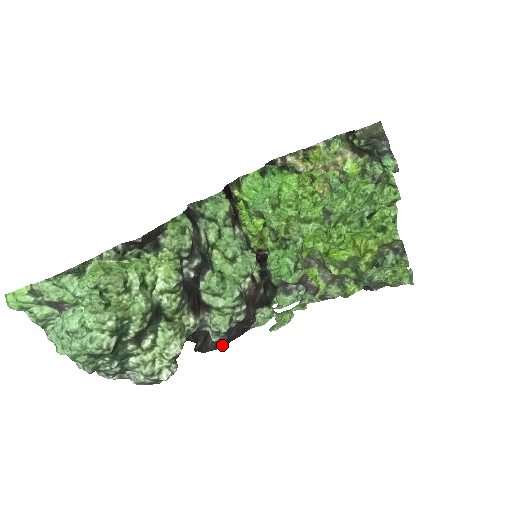
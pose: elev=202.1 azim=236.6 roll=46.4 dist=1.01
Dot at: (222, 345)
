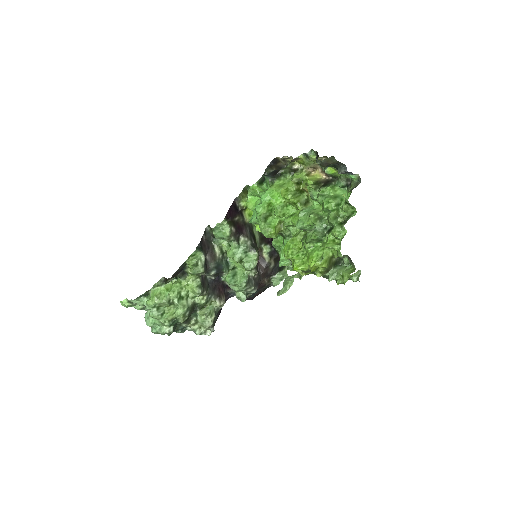
Dot at: (251, 299)
